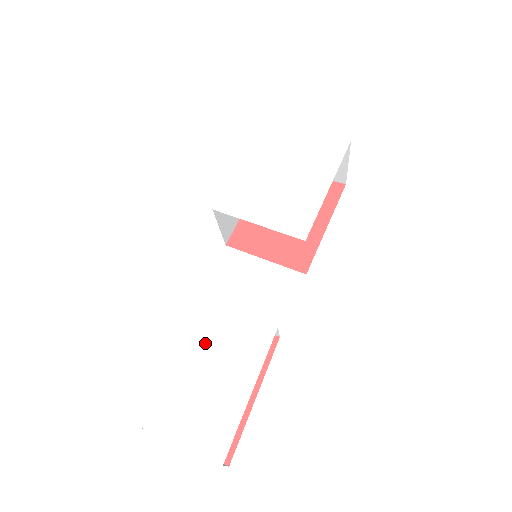
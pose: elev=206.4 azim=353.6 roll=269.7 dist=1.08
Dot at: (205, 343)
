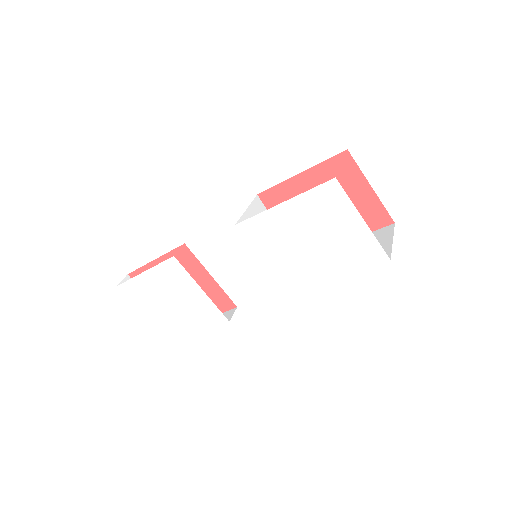
Dot at: (183, 298)
